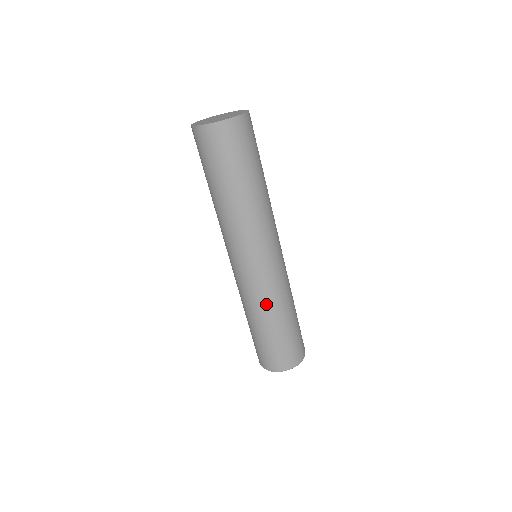
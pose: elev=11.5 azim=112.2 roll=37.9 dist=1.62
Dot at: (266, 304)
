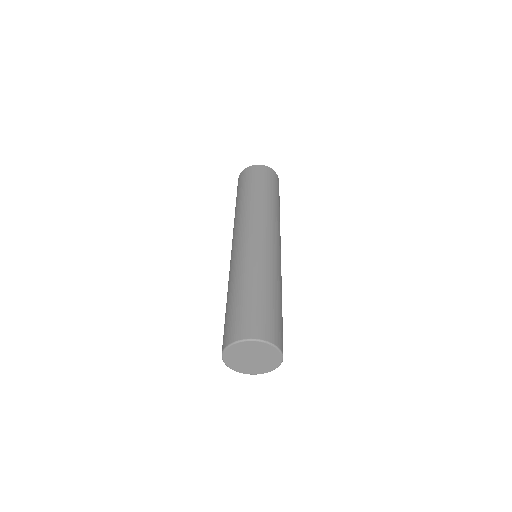
Dot at: (256, 266)
